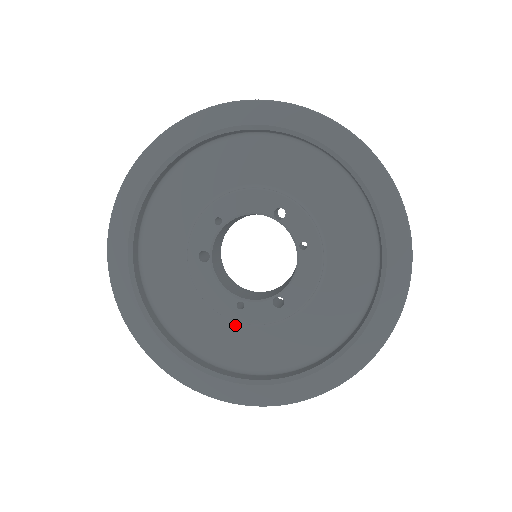
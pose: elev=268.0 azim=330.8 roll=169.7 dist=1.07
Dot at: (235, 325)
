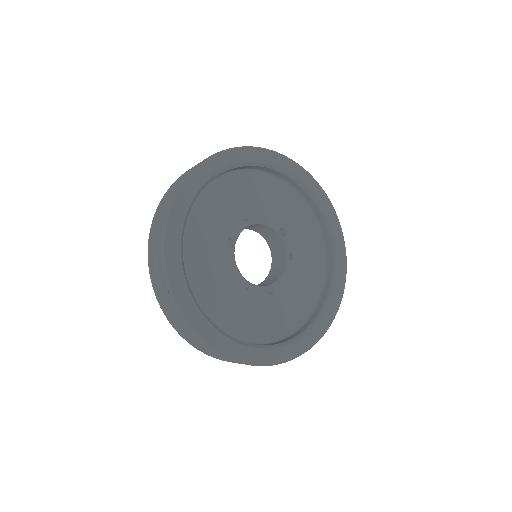
Dot at: (237, 301)
